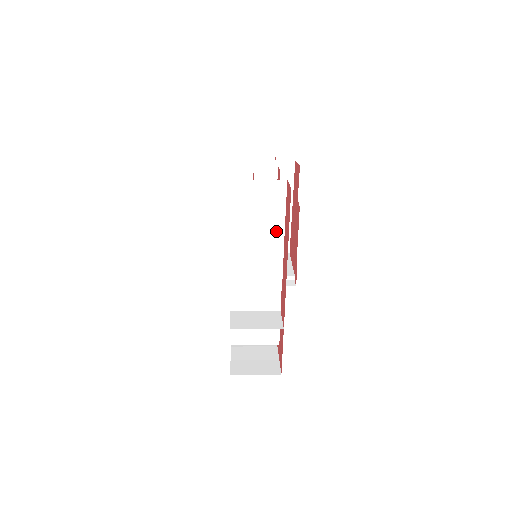
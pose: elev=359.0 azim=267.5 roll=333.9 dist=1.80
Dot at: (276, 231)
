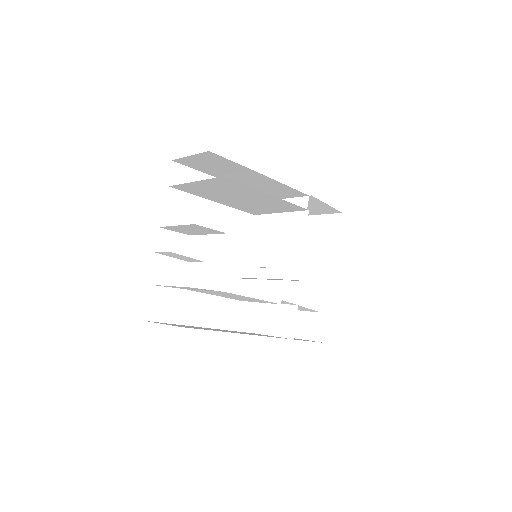
Dot at: (228, 293)
